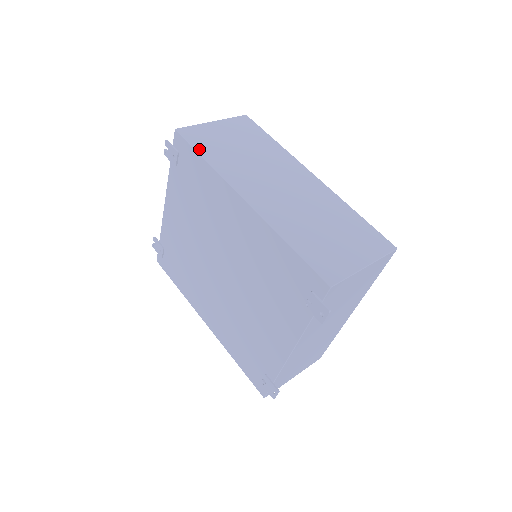
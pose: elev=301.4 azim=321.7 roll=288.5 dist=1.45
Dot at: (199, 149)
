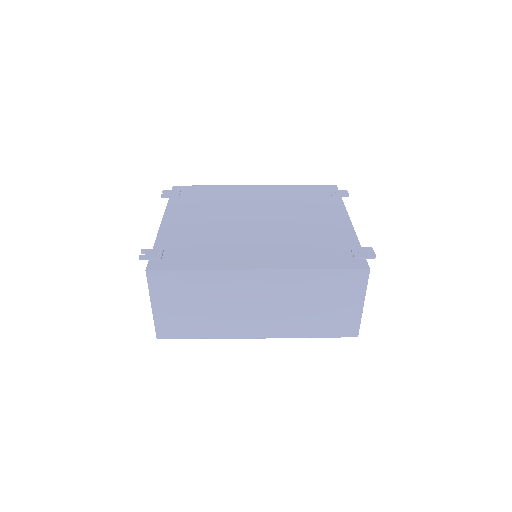
Dot at: occluded
